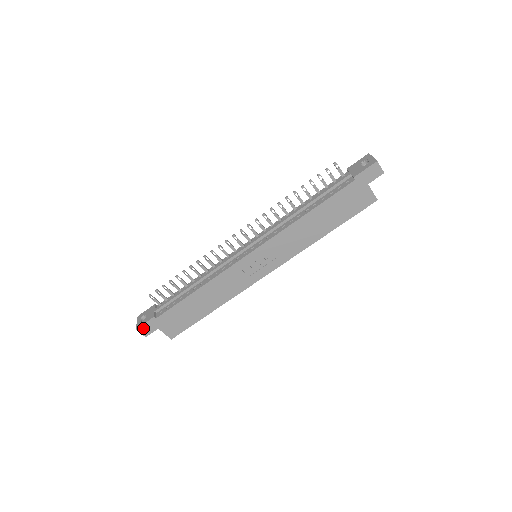
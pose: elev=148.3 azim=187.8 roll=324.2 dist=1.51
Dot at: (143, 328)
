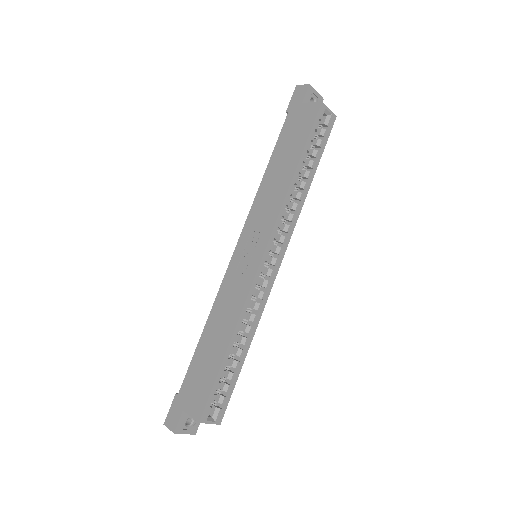
Dot at: (170, 418)
